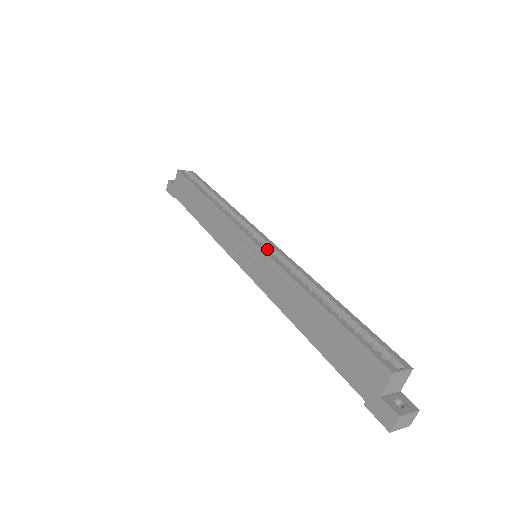
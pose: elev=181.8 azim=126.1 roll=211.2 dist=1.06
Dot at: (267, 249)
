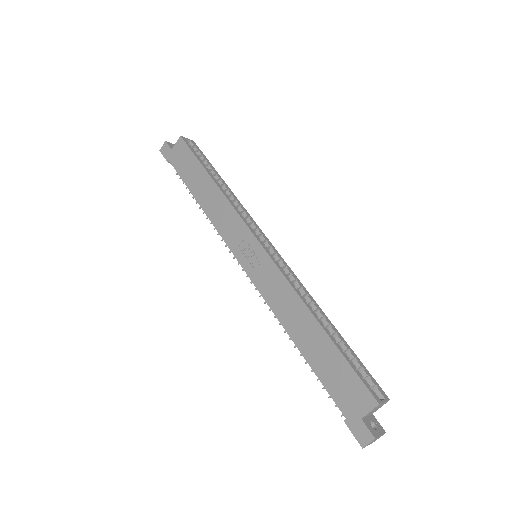
Dot at: occluded
